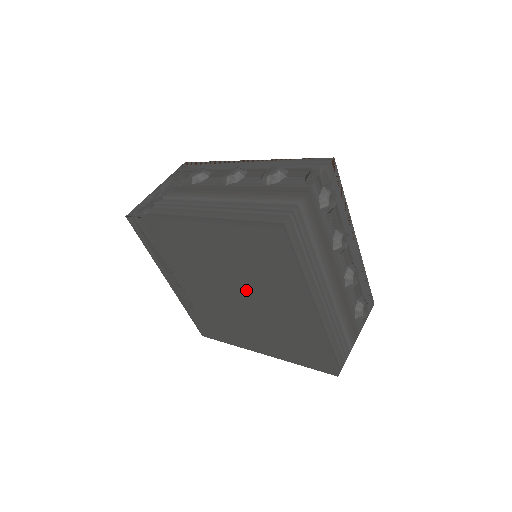
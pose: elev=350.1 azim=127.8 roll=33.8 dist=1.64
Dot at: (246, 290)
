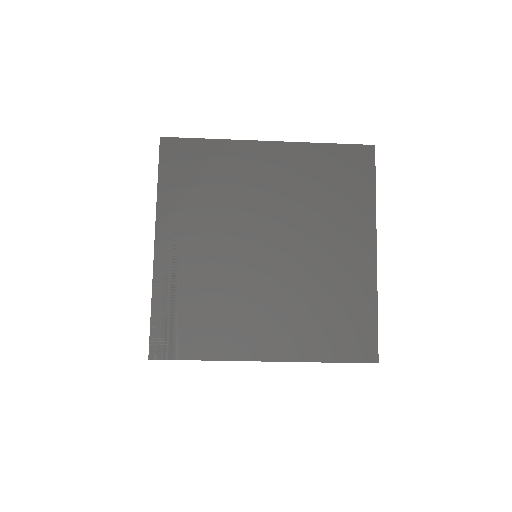
Dot at: (297, 232)
